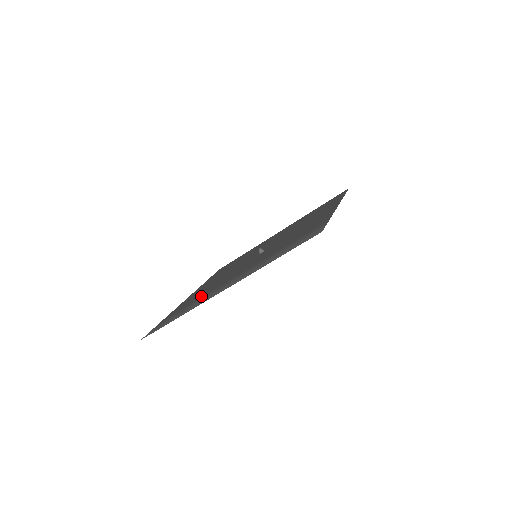
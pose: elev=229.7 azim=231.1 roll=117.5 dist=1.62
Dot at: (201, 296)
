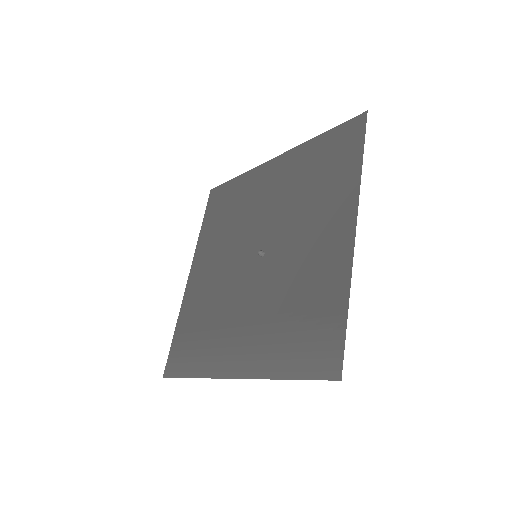
Dot at: (207, 325)
